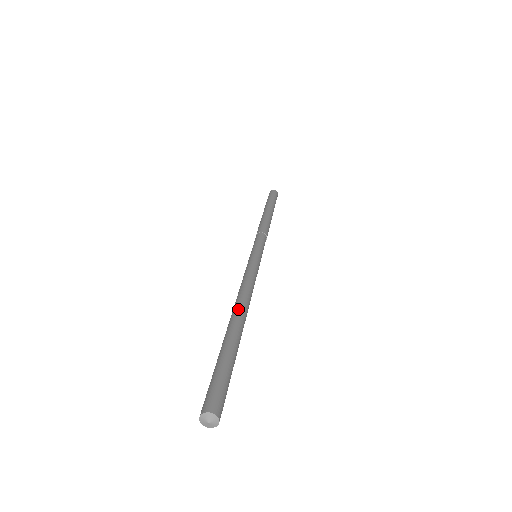
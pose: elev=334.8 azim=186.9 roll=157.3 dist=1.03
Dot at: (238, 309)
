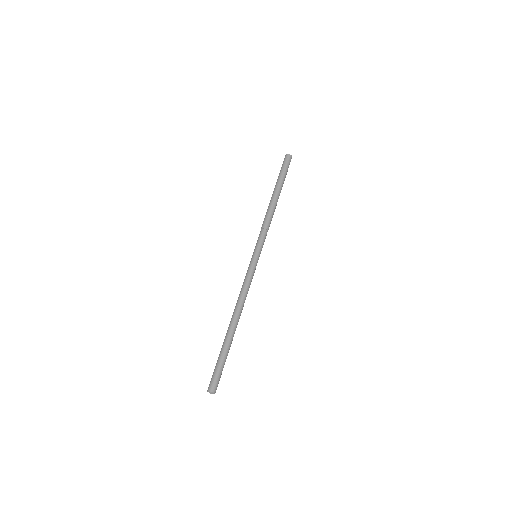
Dot at: (233, 318)
